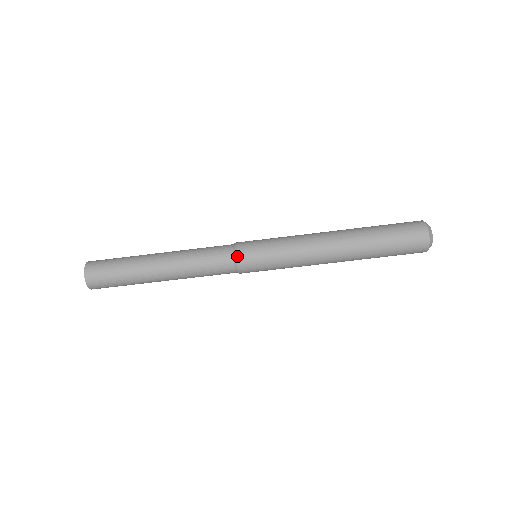
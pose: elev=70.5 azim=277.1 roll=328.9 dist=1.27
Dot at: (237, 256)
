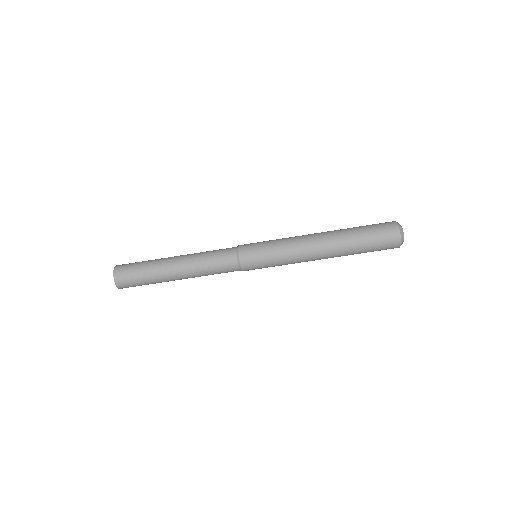
Dot at: (240, 256)
